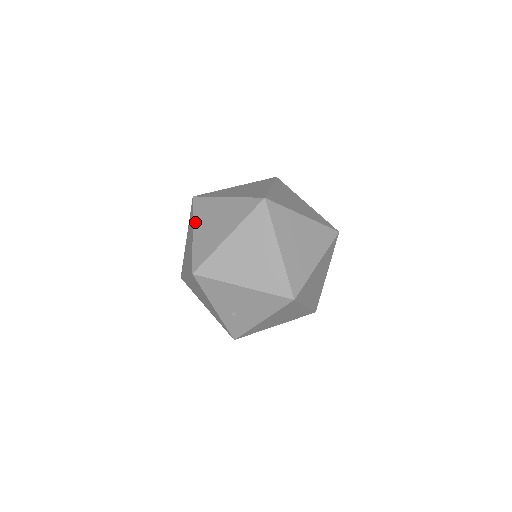
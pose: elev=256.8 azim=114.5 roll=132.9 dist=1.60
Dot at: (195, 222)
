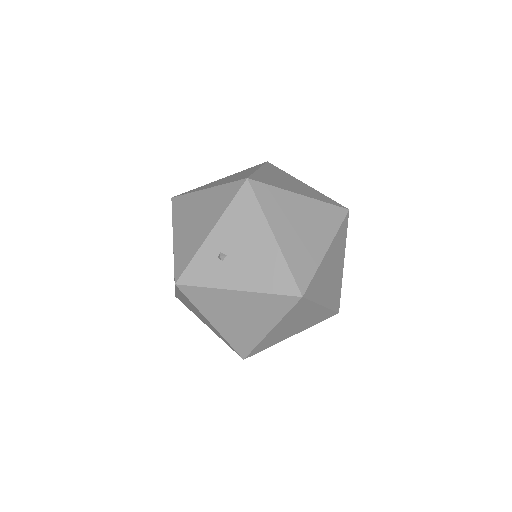
Dot at: (265, 168)
